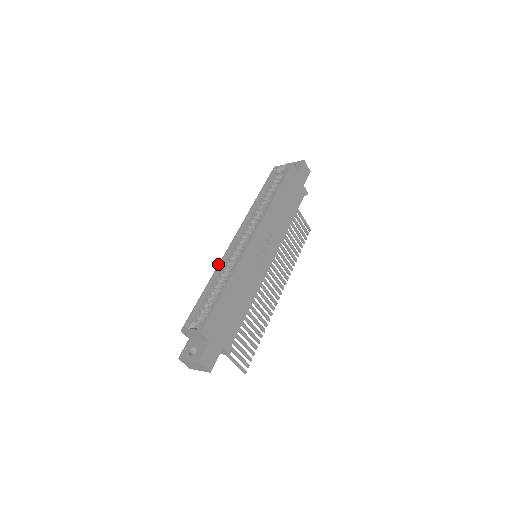
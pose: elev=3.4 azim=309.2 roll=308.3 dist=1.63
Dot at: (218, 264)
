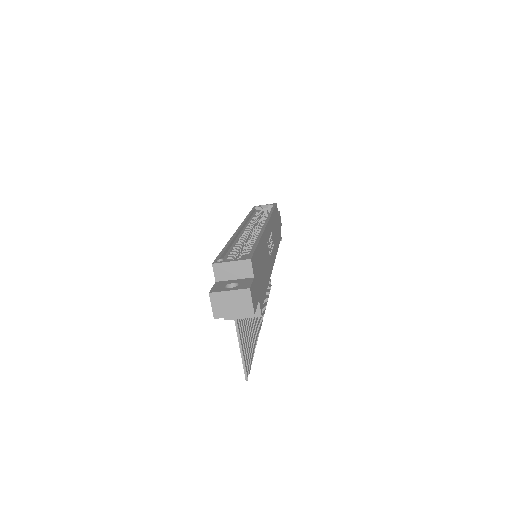
Dot at: (232, 236)
